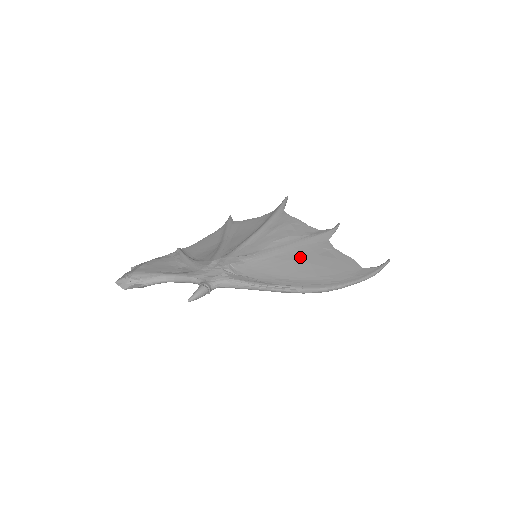
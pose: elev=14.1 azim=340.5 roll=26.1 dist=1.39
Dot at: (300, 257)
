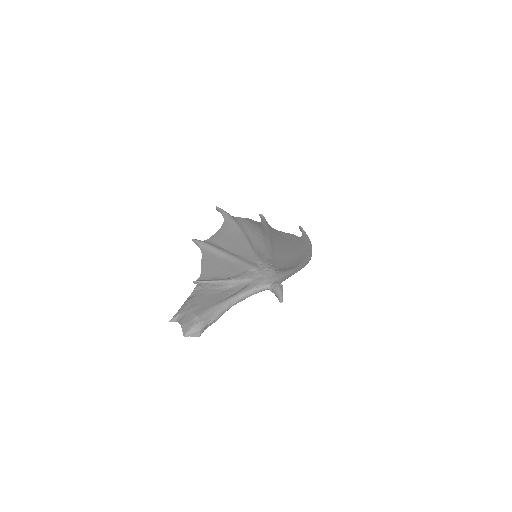
Dot at: (280, 243)
